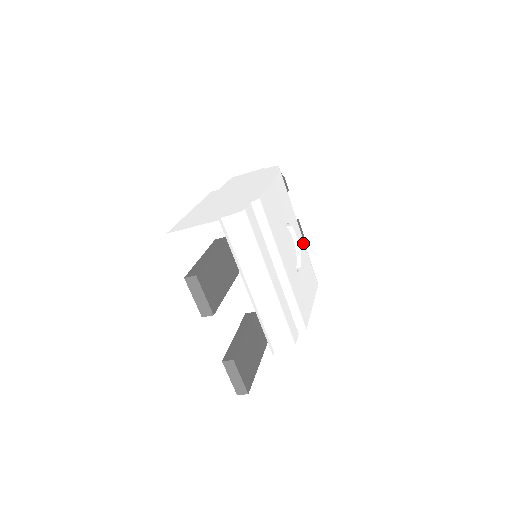
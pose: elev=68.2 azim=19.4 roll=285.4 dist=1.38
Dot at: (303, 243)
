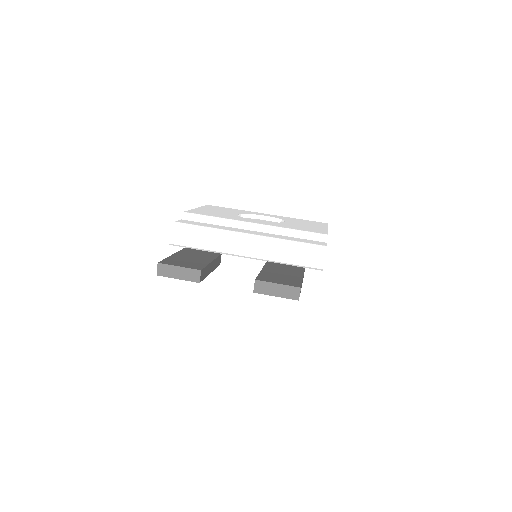
Dot at: (278, 216)
